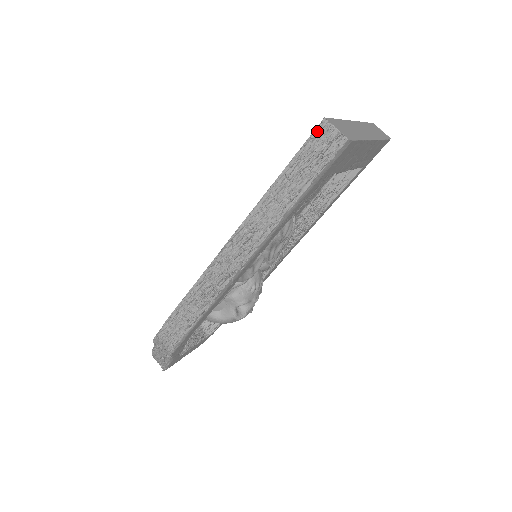
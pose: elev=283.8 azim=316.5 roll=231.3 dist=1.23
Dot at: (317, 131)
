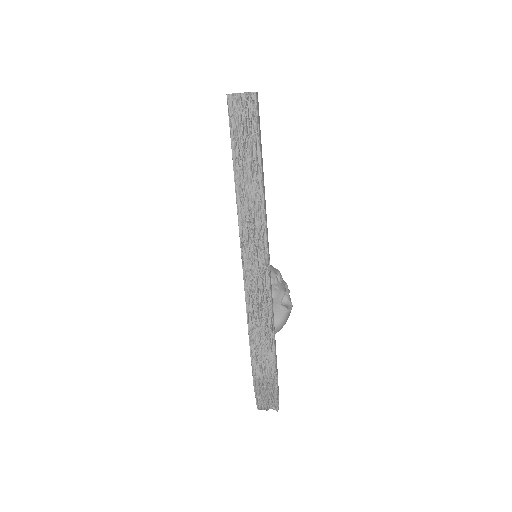
Dot at: (230, 108)
